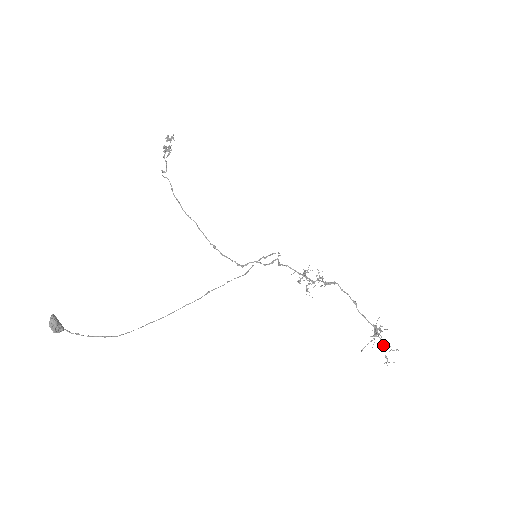
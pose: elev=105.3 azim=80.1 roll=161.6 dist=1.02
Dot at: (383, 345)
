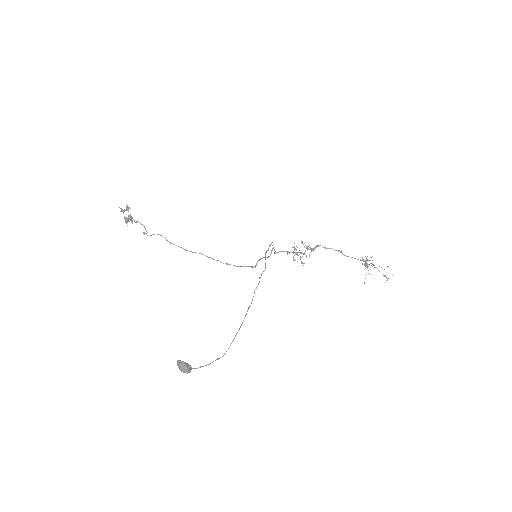
Dot at: occluded
